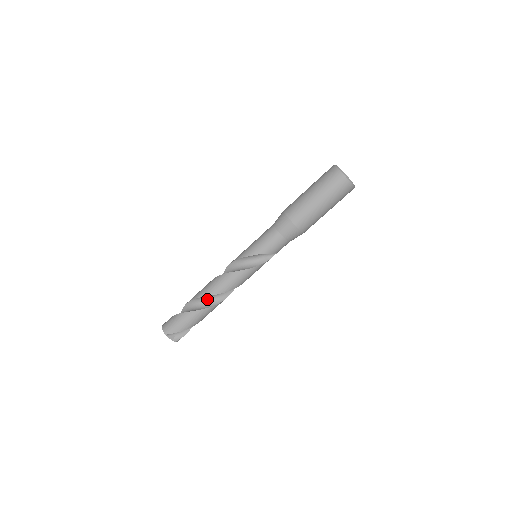
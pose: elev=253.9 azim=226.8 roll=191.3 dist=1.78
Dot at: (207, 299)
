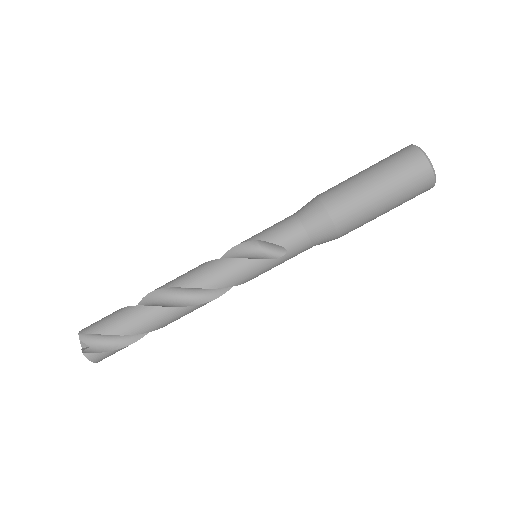
Dot at: (160, 299)
